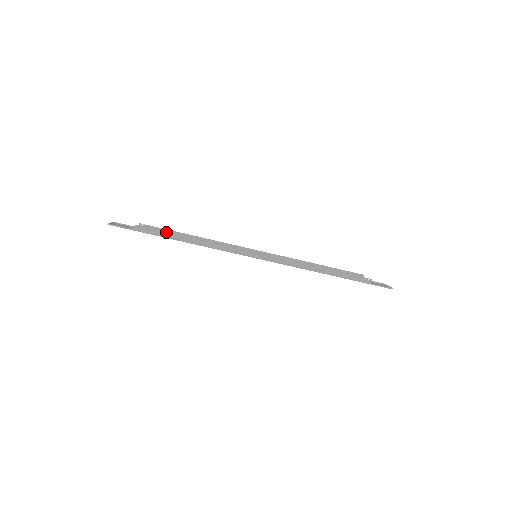
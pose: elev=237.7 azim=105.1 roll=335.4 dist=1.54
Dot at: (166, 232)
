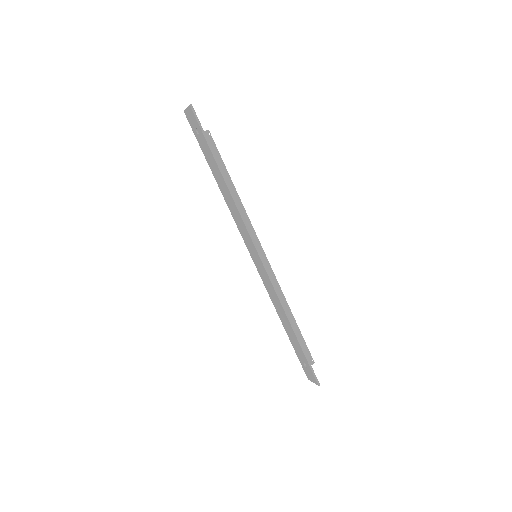
Dot at: occluded
